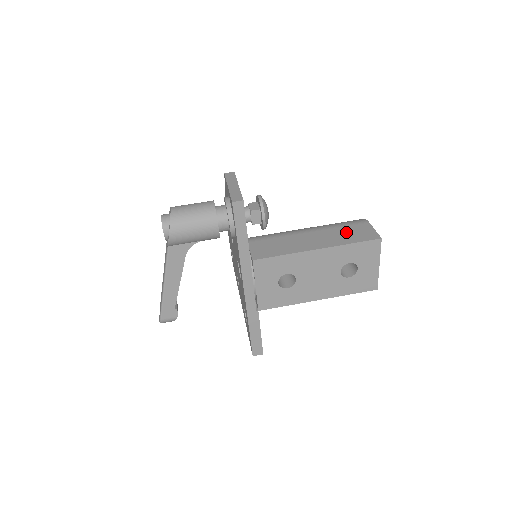
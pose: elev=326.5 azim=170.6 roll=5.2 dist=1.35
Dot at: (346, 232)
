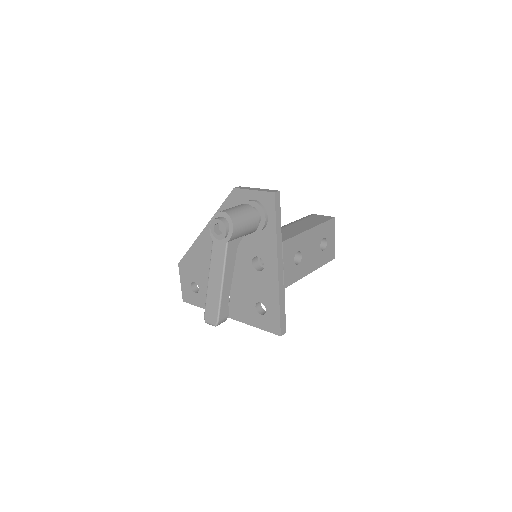
Dot at: (312, 220)
